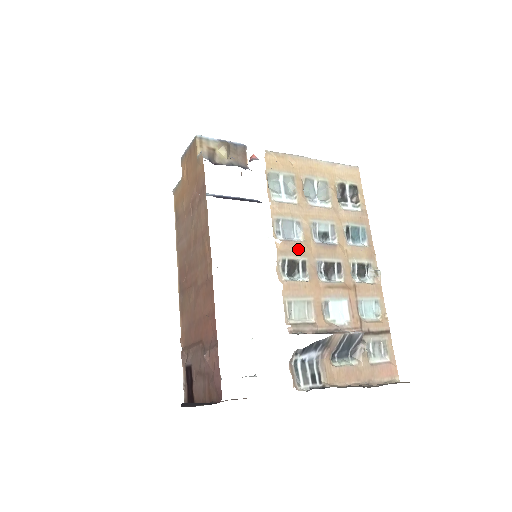
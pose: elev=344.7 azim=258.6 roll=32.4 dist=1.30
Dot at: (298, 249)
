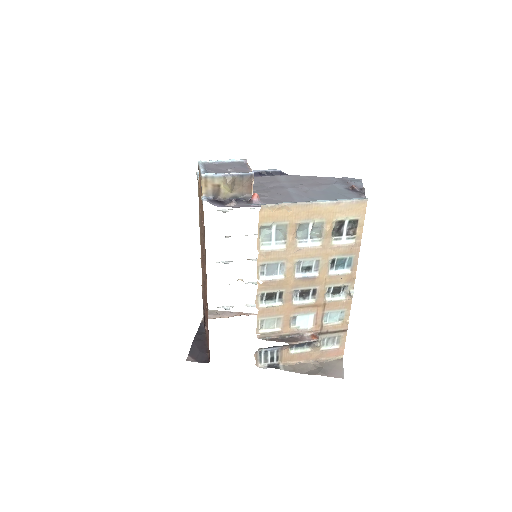
Dot at: (277, 285)
